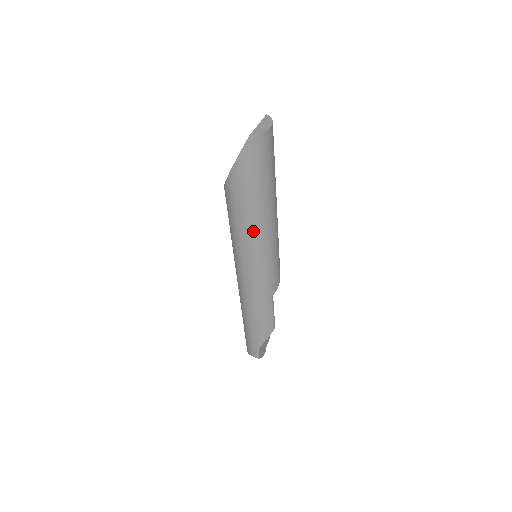
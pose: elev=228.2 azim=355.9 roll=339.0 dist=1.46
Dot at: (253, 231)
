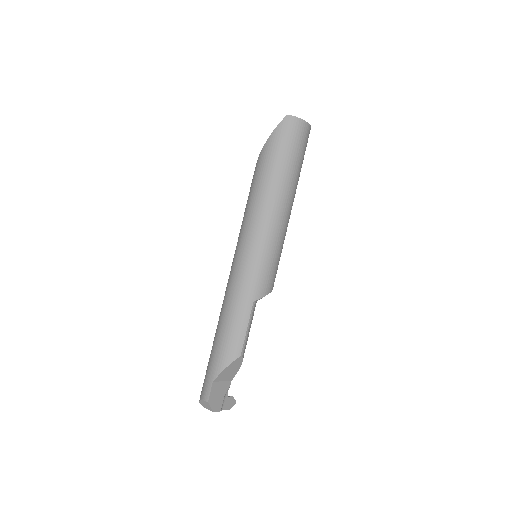
Dot at: (262, 206)
